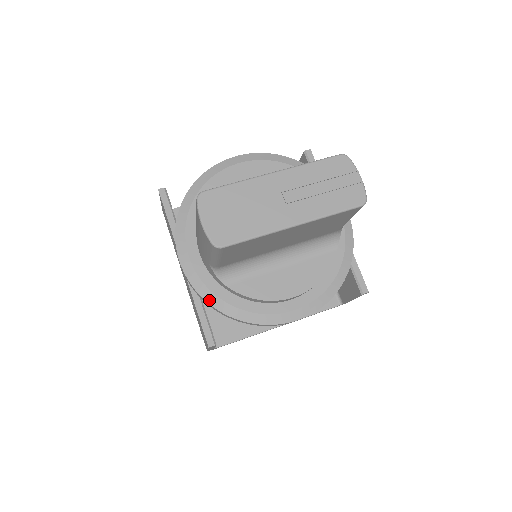
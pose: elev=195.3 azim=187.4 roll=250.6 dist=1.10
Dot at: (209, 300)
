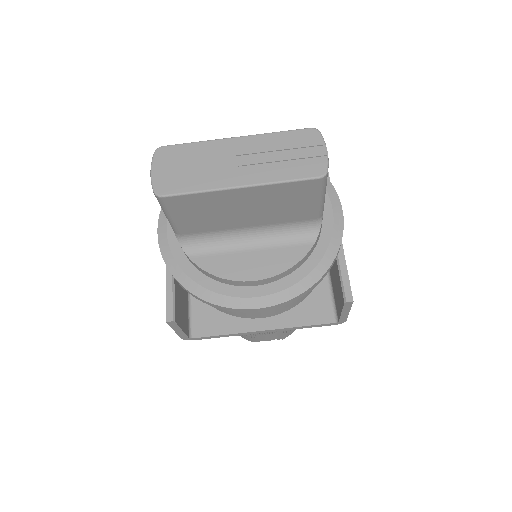
Dot at: (173, 271)
